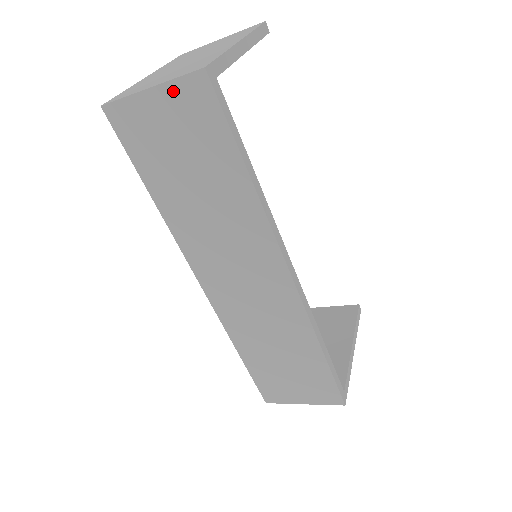
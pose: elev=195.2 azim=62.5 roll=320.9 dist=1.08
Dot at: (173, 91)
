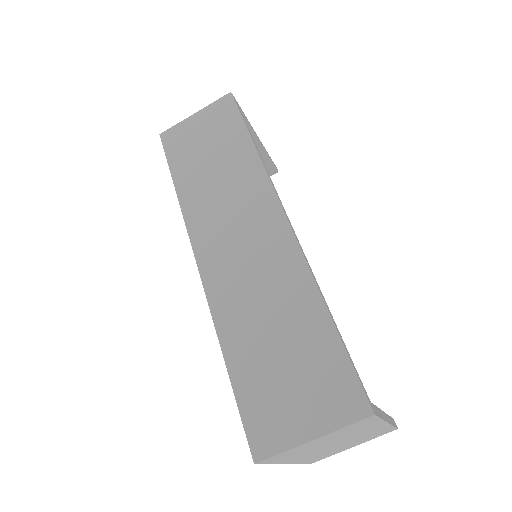
Dot at: (209, 110)
